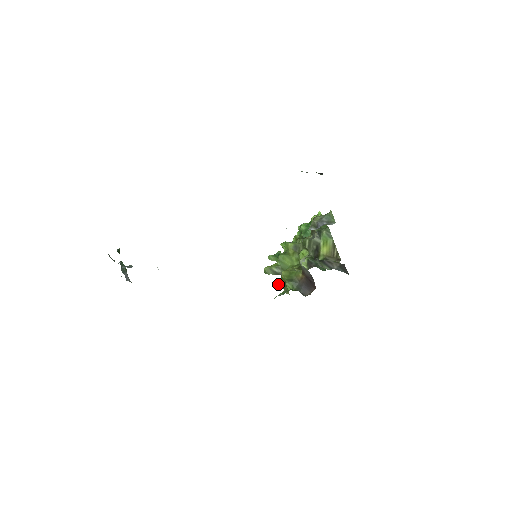
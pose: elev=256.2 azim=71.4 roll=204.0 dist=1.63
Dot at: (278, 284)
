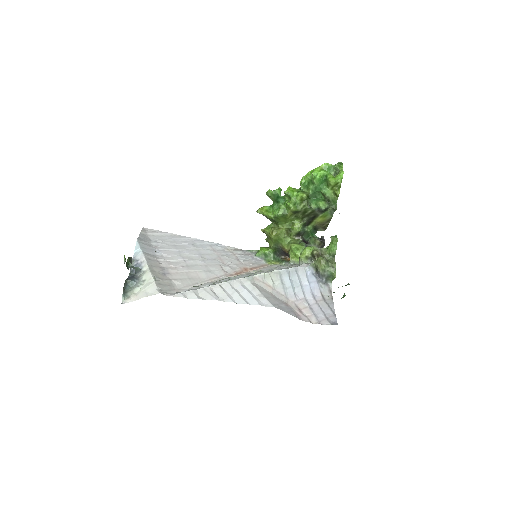
Dot at: (264, 232)
